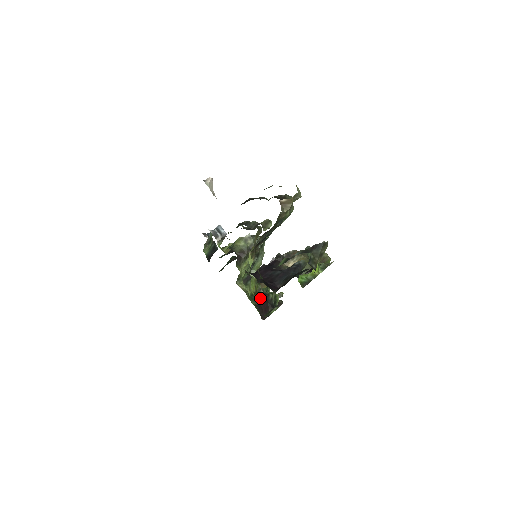
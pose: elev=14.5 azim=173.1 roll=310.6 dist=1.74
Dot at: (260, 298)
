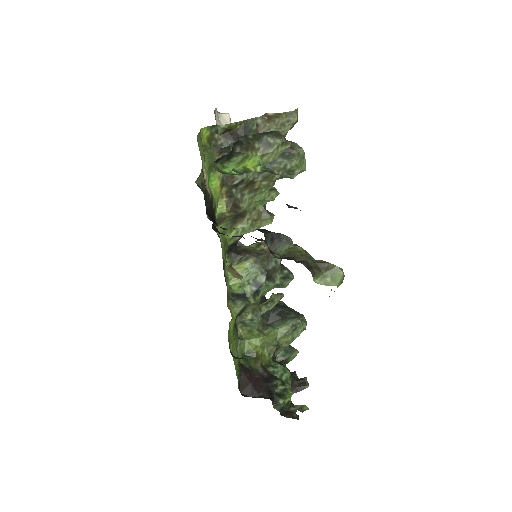
Dot at: (259, 370)
